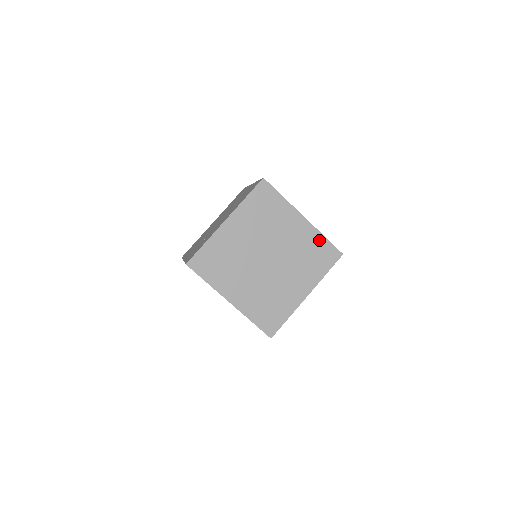
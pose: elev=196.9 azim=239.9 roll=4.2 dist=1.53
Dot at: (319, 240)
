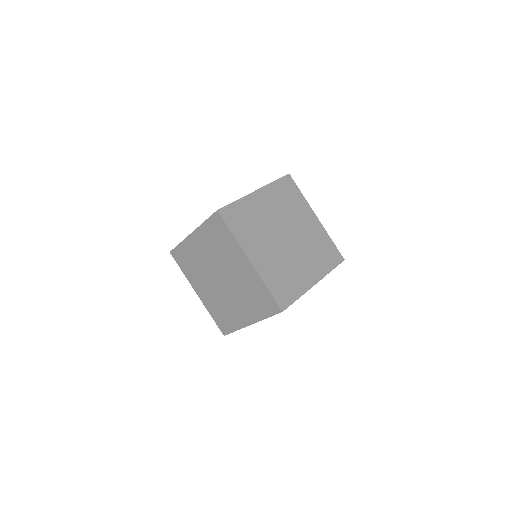
Dot at: (327, 240)
